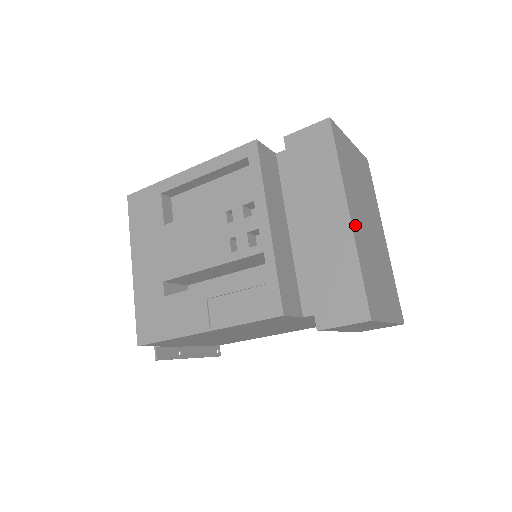
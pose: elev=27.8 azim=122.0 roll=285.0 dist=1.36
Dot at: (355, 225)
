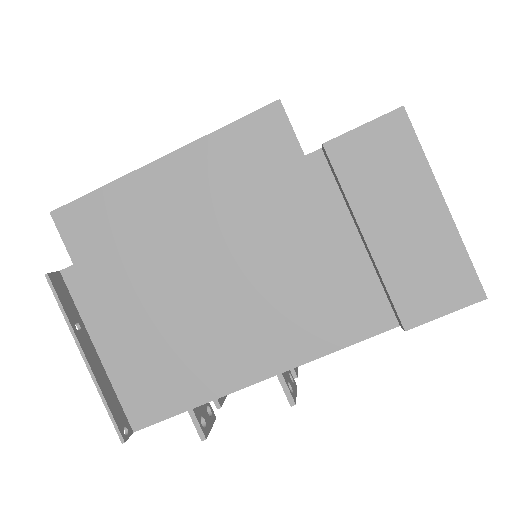
Dot at: occluded
